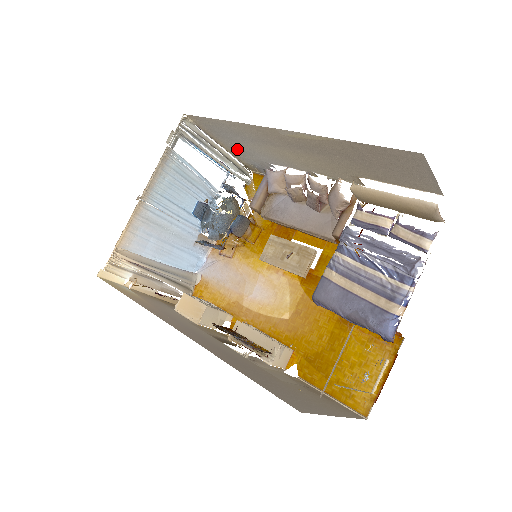
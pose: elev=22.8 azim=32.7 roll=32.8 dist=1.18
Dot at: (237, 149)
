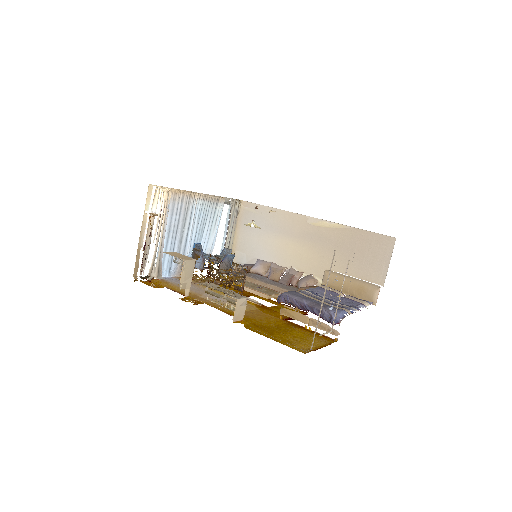
Dot at: (245, 242)
